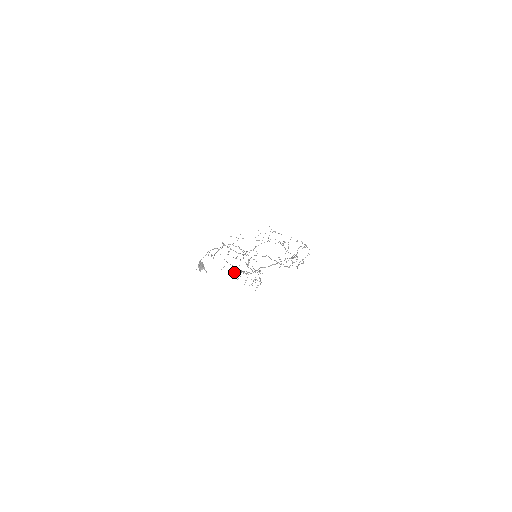
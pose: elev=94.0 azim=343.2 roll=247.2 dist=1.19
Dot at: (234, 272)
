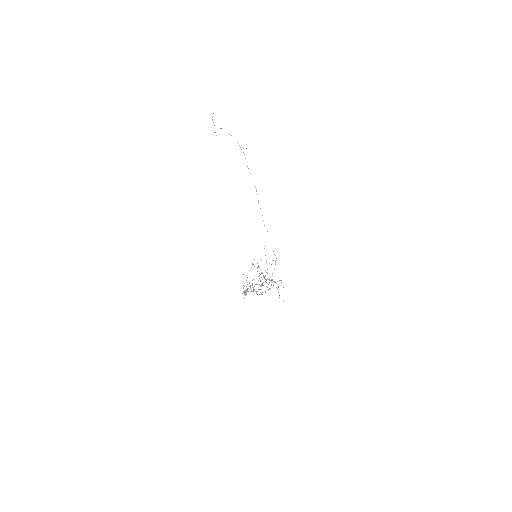
Dot at: occluded
